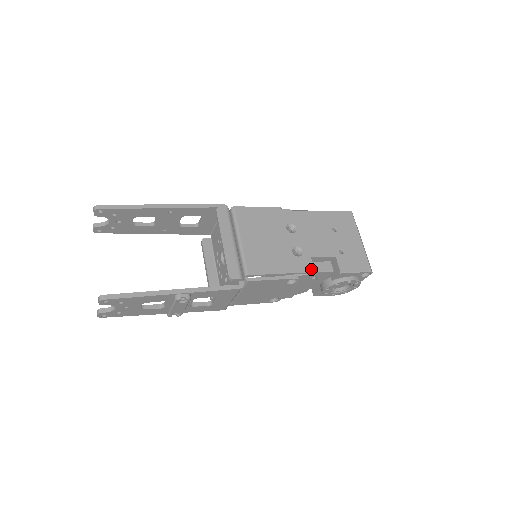
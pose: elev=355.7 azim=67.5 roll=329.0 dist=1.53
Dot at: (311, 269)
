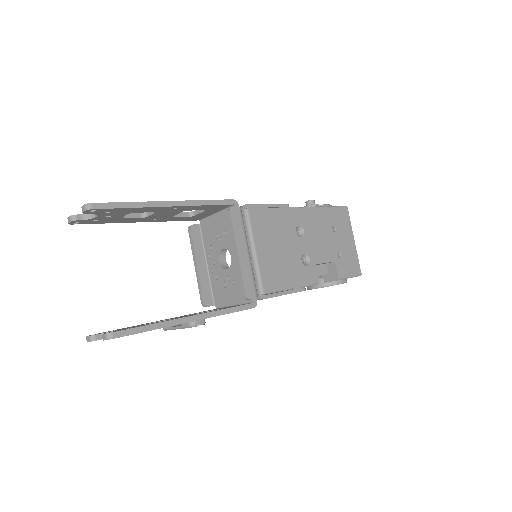
Dot at: (316, 278)
